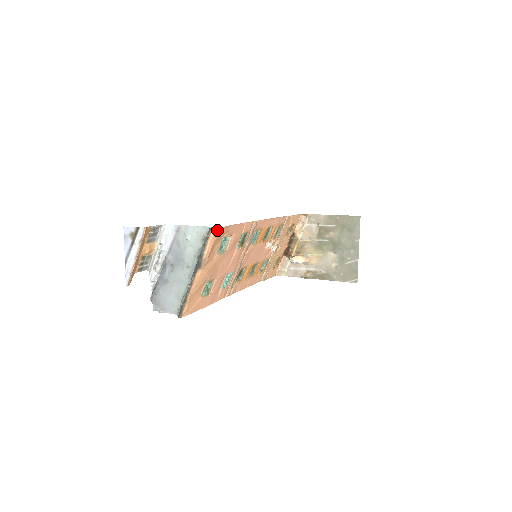
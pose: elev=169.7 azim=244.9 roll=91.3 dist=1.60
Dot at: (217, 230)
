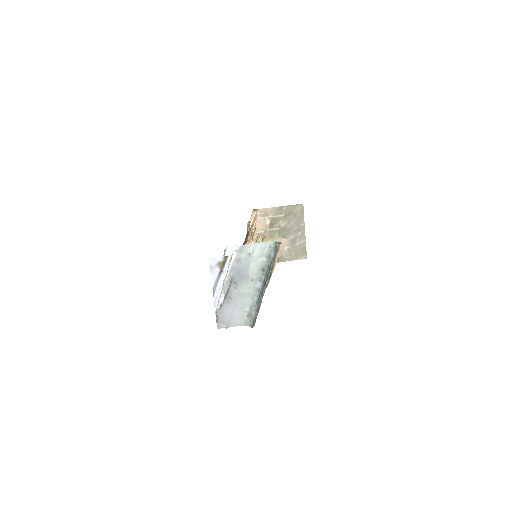
Dot at: (281, 243)
